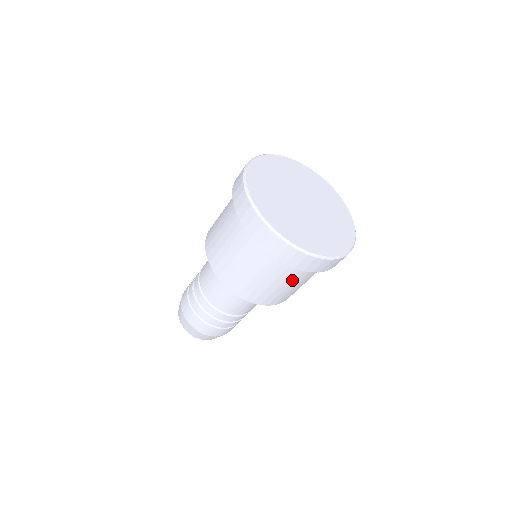
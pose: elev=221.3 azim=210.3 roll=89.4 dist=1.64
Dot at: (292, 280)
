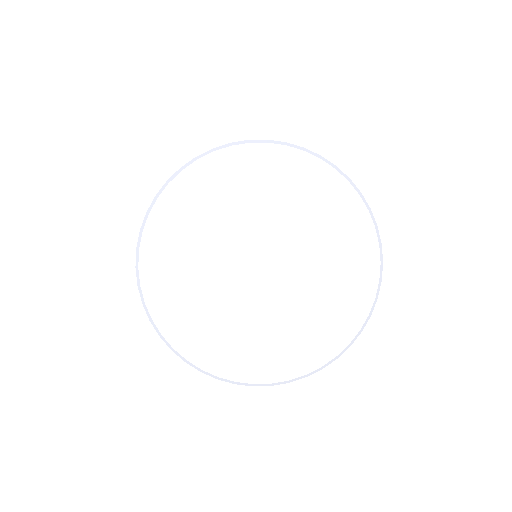
Dot at: occluded
